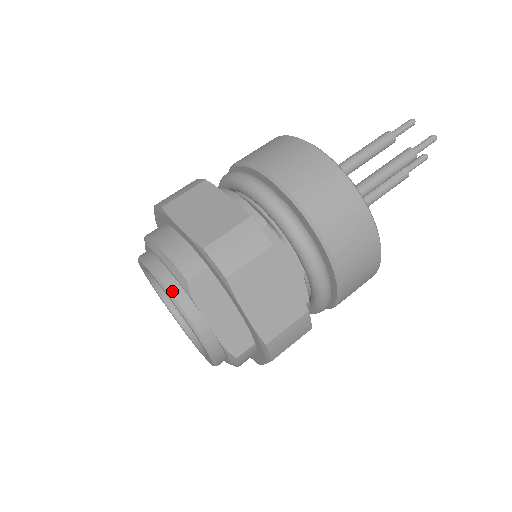
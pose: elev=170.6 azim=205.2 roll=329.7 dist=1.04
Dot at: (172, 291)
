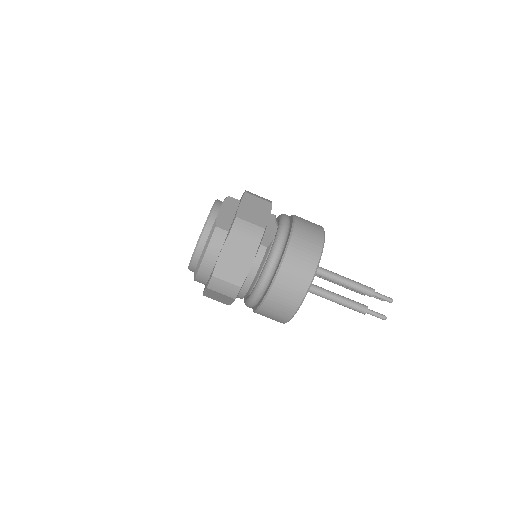
Dot at: (219, 200)
